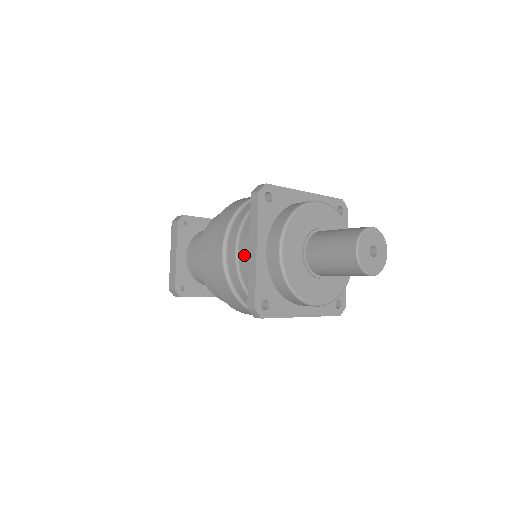
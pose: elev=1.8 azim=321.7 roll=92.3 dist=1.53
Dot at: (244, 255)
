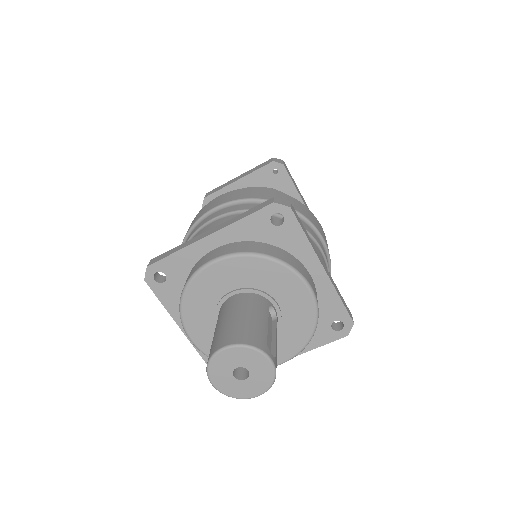
Dot at: occluded
